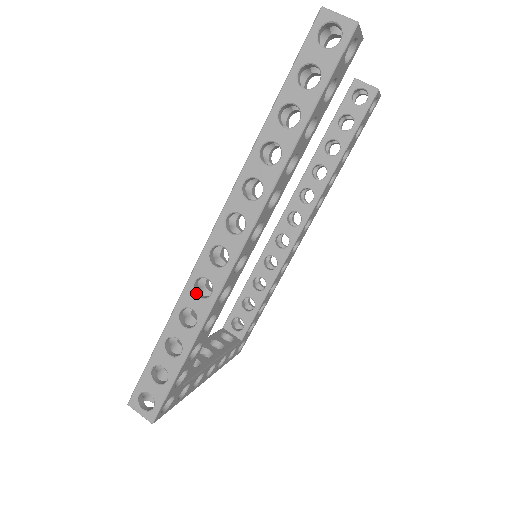
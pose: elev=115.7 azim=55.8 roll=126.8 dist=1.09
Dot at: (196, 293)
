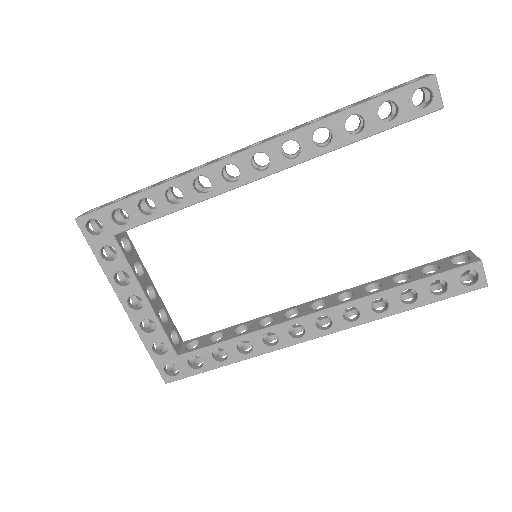
Dot at: occluded
